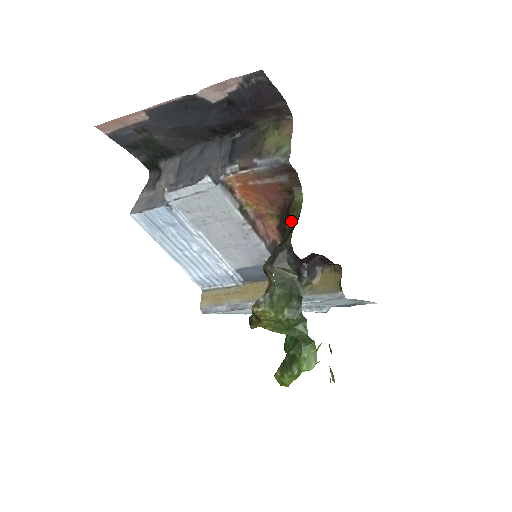
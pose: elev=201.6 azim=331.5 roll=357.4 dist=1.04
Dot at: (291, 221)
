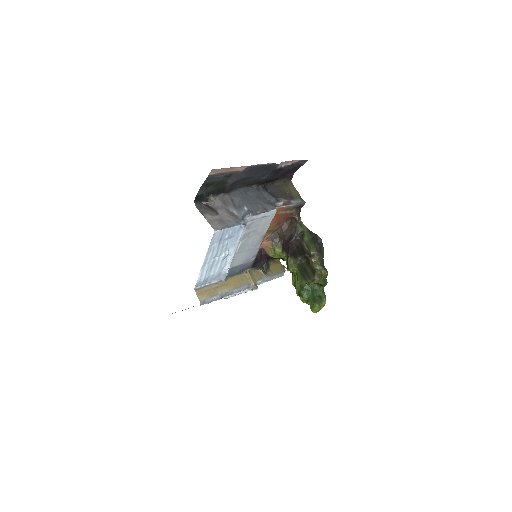
Dot at: (303, 232)
